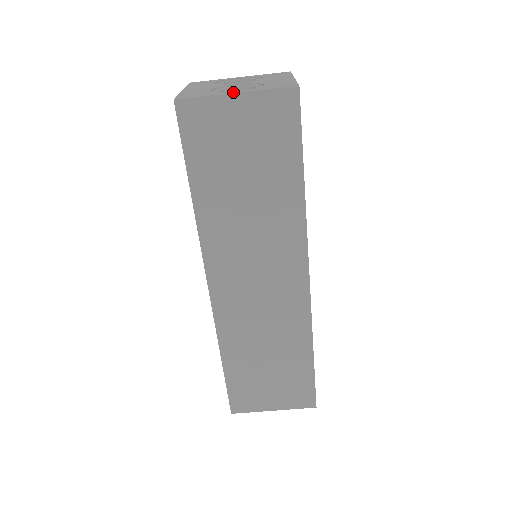
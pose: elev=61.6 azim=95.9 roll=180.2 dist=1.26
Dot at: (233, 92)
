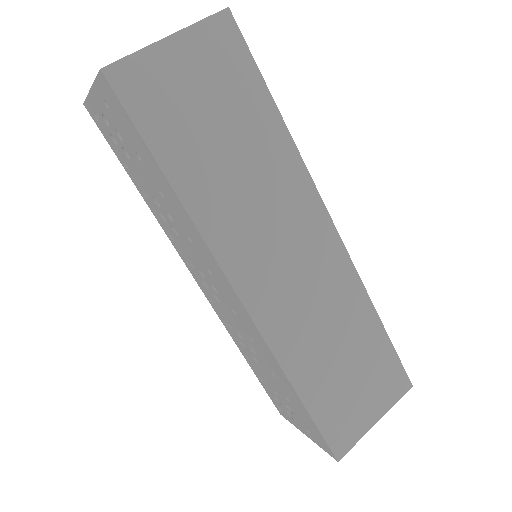
Dot at: (163, 39)
